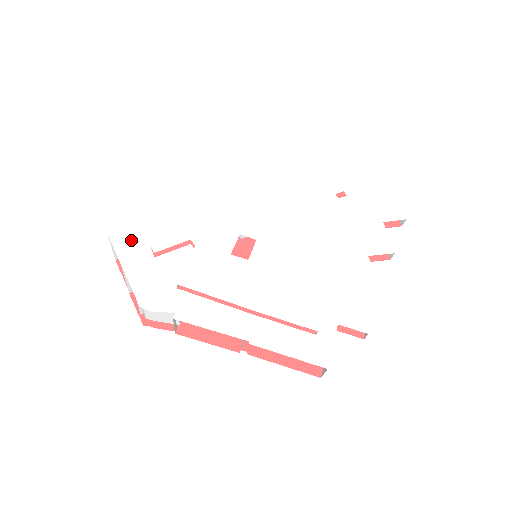
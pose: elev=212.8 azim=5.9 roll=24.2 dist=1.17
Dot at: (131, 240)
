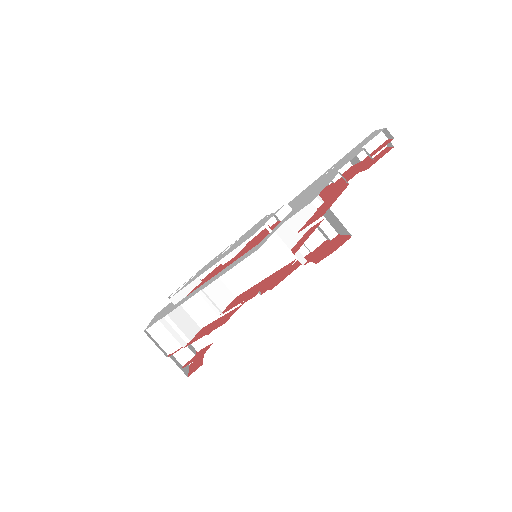
Dot at: occluded
